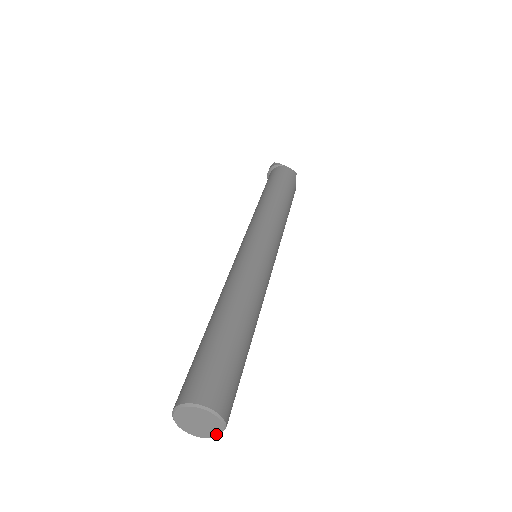
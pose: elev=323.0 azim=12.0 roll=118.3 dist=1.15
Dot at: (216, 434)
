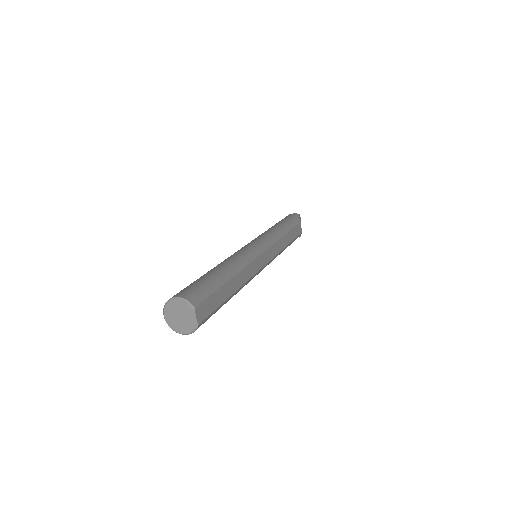
Dot at: (194, 320)
